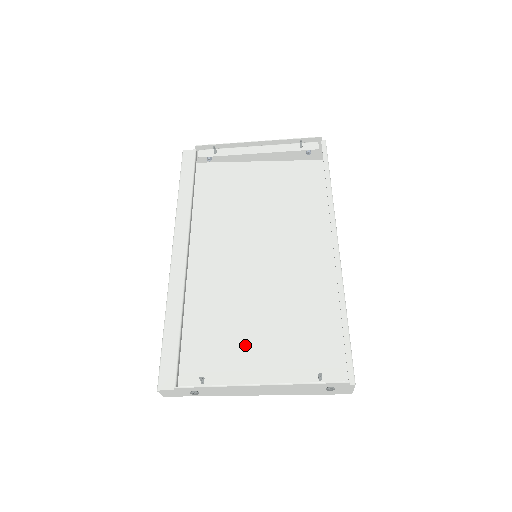
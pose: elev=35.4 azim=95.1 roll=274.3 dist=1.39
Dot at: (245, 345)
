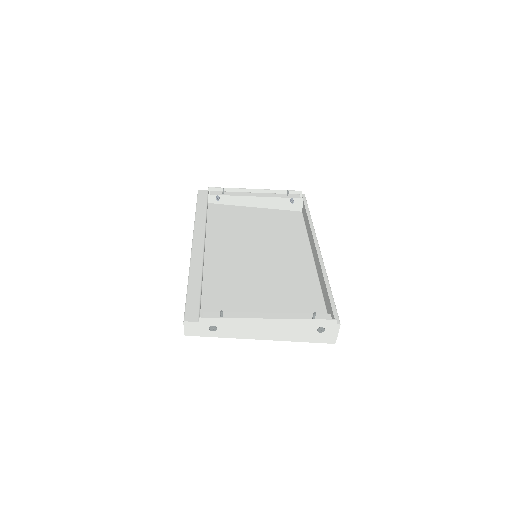
Dot at: (250, 309)
